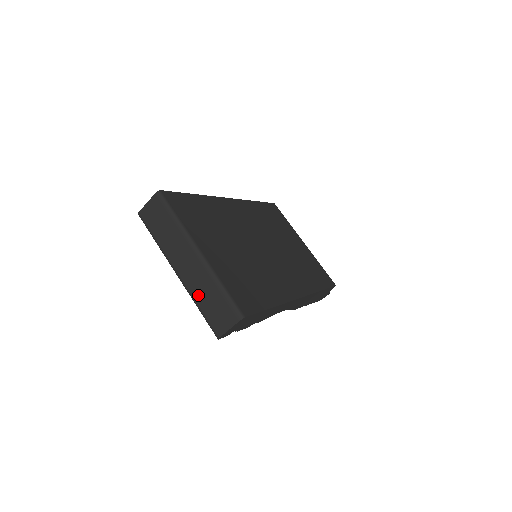
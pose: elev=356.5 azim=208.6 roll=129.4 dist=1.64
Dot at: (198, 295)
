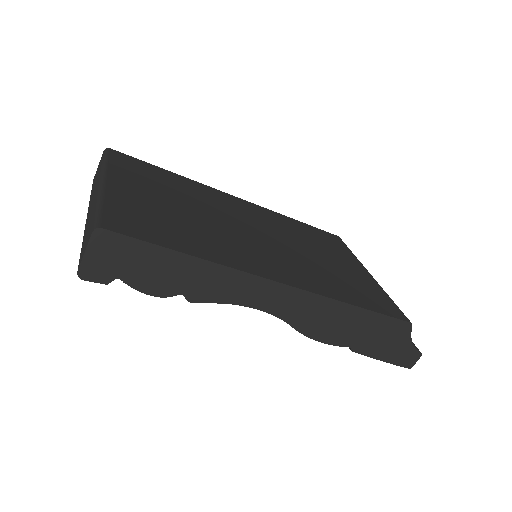
Dot at: (86, 230)
